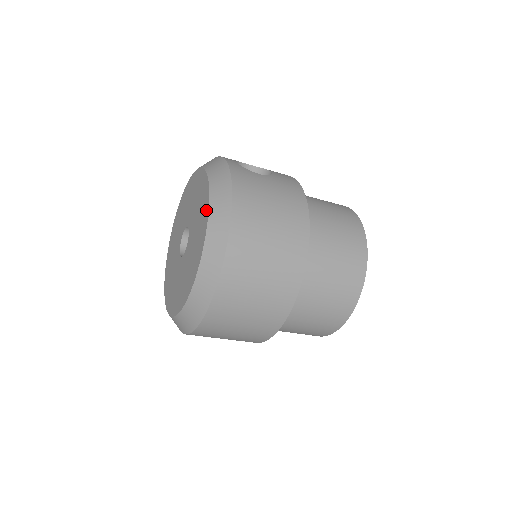
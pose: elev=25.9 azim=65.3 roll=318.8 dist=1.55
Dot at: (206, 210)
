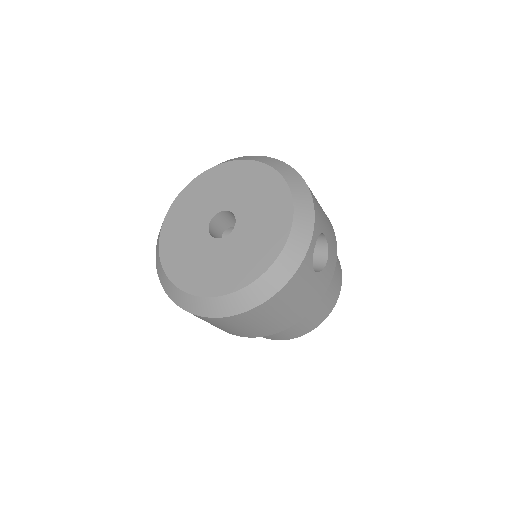
Dot at: (252, 275)
